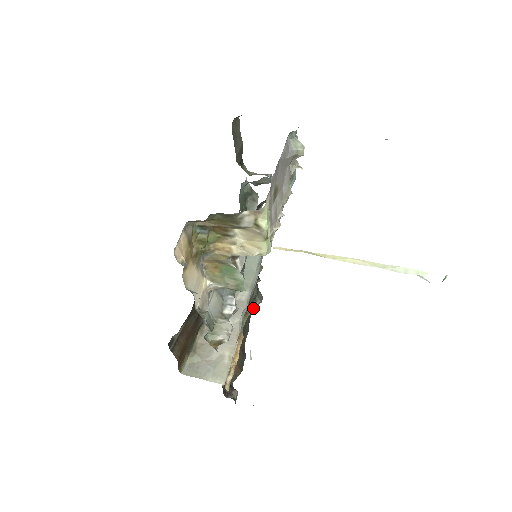
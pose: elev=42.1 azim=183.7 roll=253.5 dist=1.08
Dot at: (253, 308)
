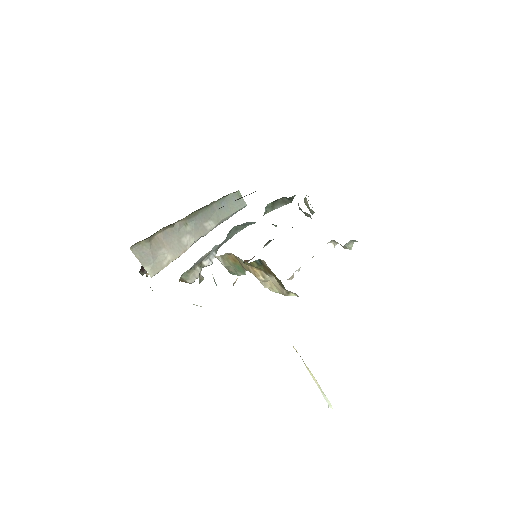
Dot at: occluded
